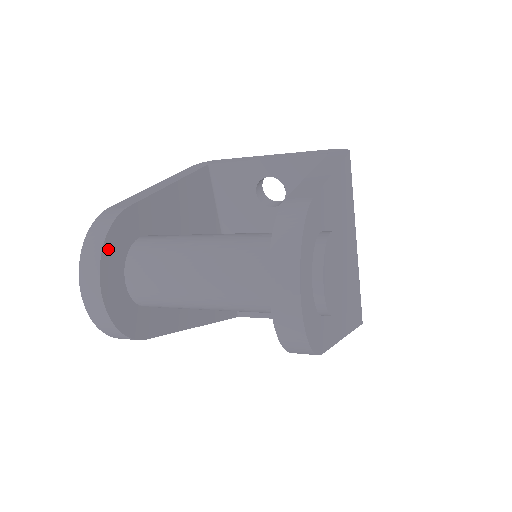
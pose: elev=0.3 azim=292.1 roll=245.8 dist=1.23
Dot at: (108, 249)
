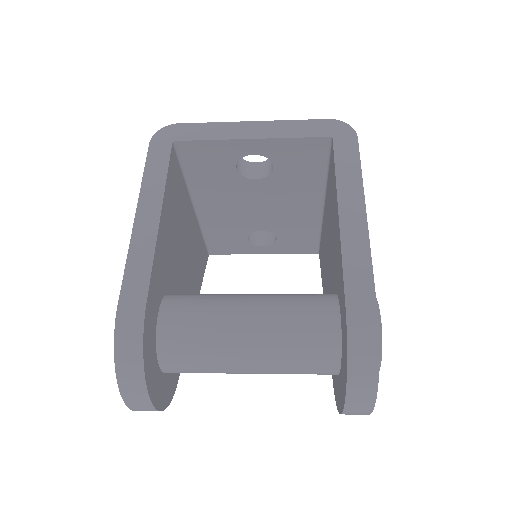
Dot at: (147, 367)
